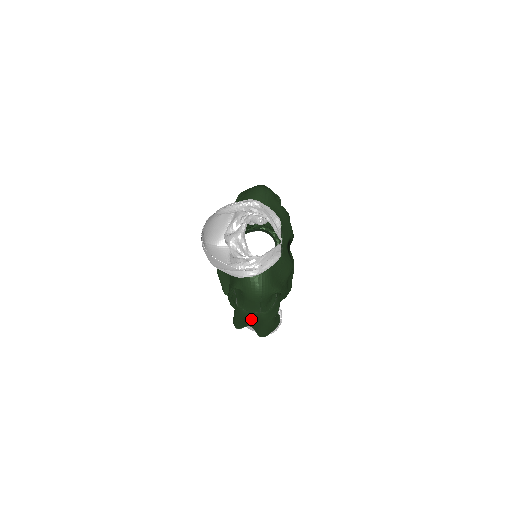
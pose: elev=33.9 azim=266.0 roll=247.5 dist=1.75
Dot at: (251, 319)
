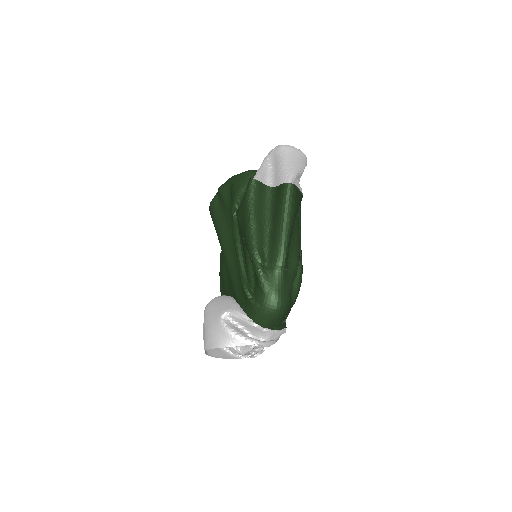
Dot at: occluded
